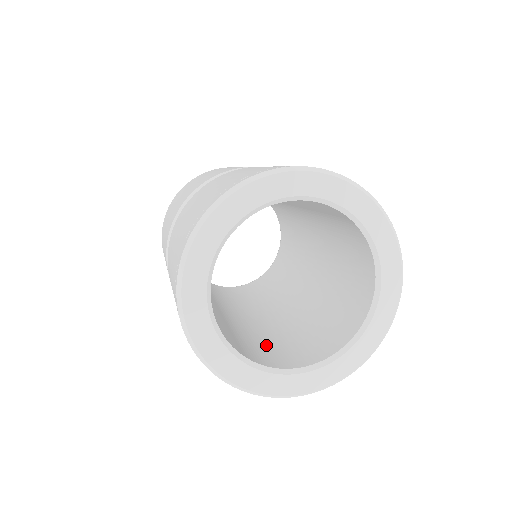
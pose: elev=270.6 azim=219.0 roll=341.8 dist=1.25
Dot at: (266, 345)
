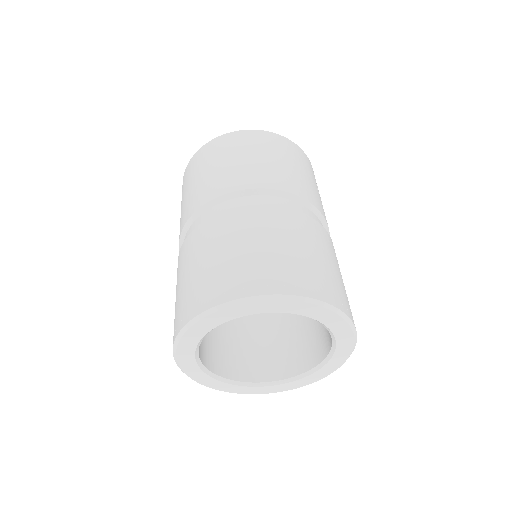
Dot at: (219, 337)
